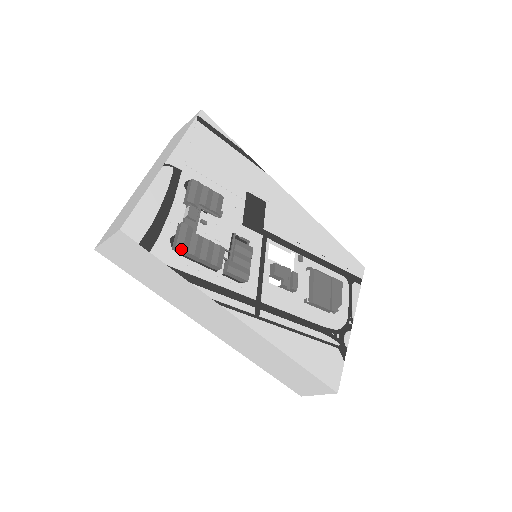
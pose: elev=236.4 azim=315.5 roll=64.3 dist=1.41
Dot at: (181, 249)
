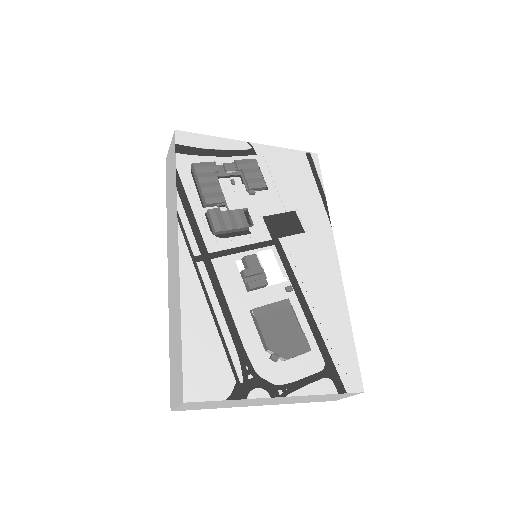
Dot at: (194, 167)
